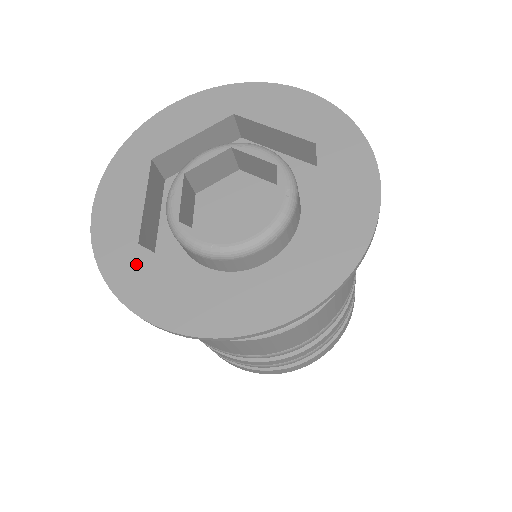
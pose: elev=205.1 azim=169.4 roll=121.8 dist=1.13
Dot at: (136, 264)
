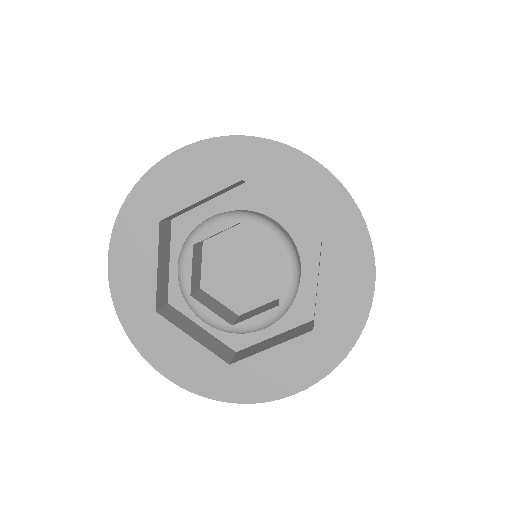
Dot at: (246, 375)
